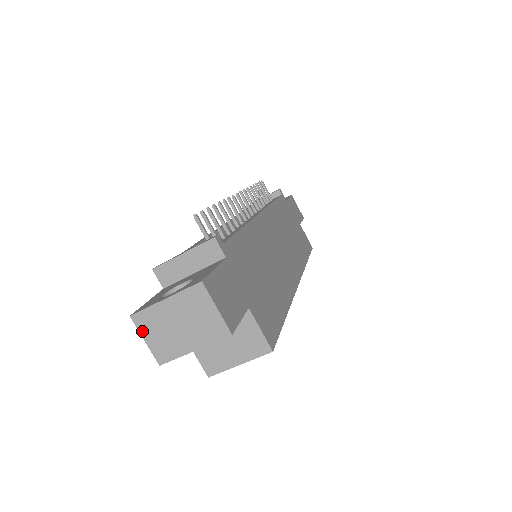
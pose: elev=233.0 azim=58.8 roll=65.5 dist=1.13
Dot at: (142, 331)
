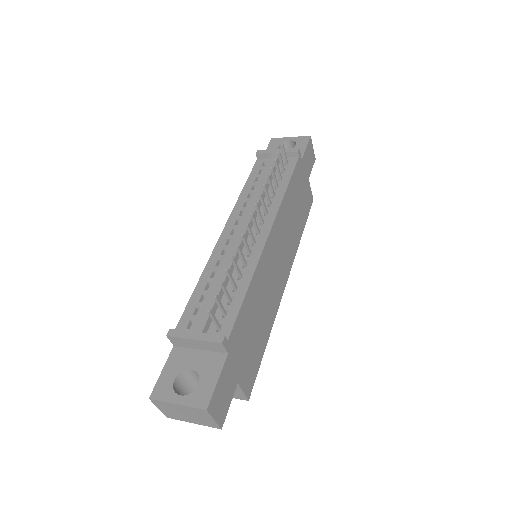
Dot at: (157, 405)
